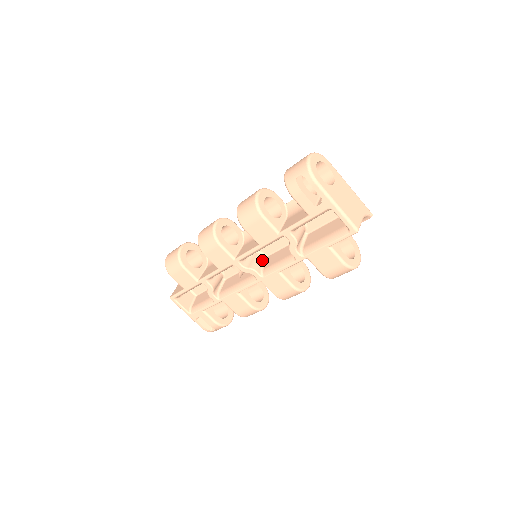
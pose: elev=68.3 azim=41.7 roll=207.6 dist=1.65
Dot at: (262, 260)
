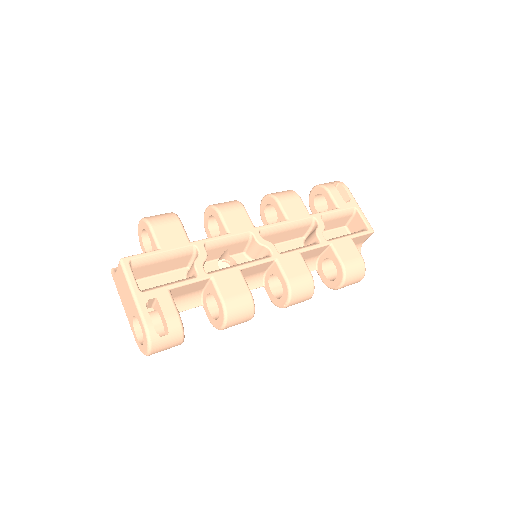
Dot at: occluded
